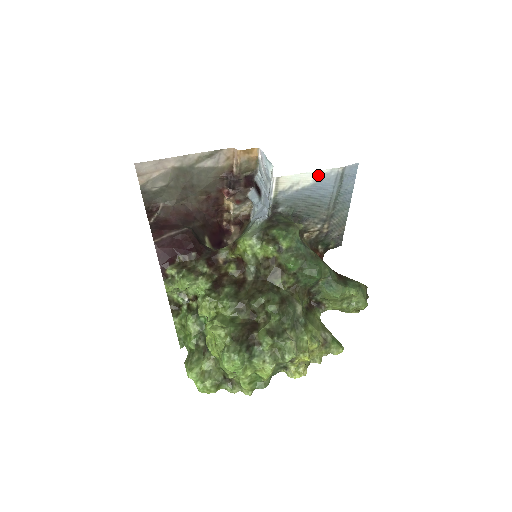
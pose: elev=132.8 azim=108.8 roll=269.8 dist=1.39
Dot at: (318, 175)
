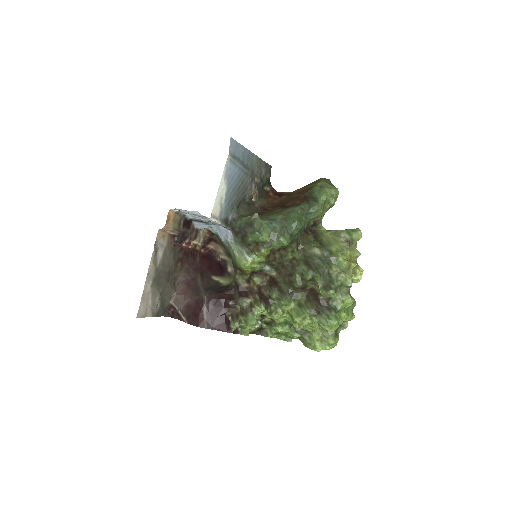
Dot at: (224, 179)
